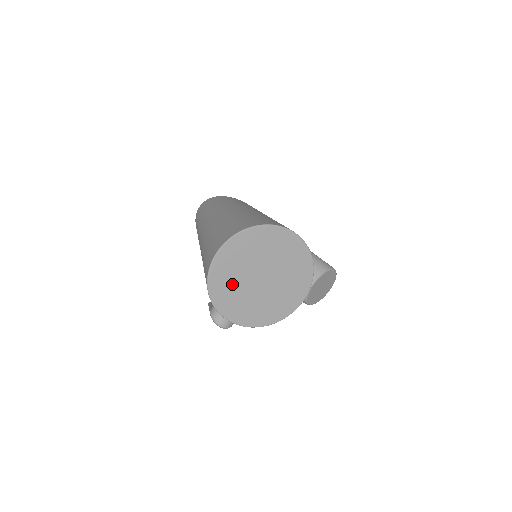
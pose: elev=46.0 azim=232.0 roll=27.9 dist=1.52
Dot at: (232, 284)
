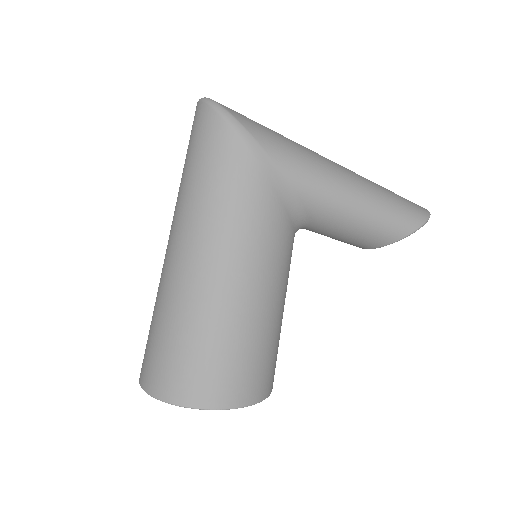
Dot at: occluded
